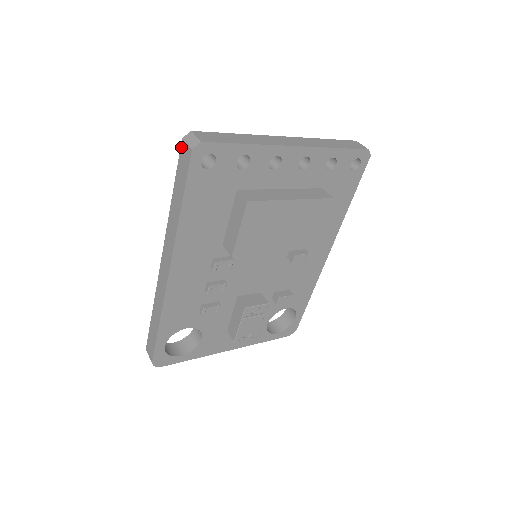
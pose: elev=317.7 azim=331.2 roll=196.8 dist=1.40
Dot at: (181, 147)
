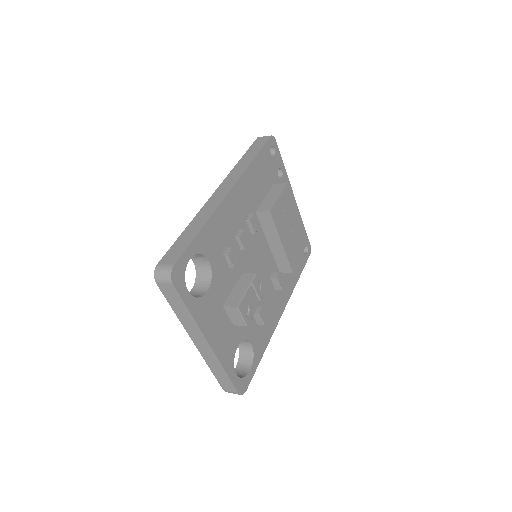
Dot at: (256, 140)
